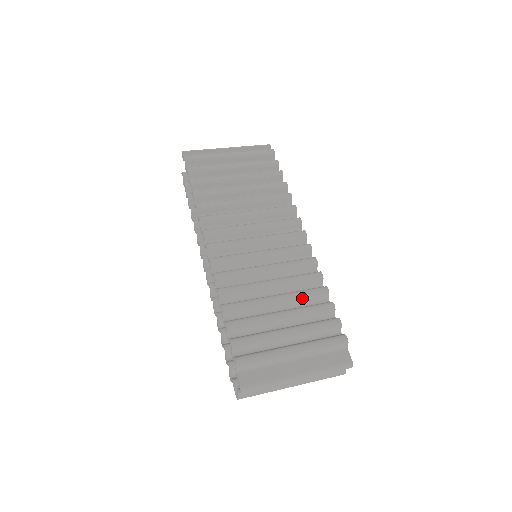
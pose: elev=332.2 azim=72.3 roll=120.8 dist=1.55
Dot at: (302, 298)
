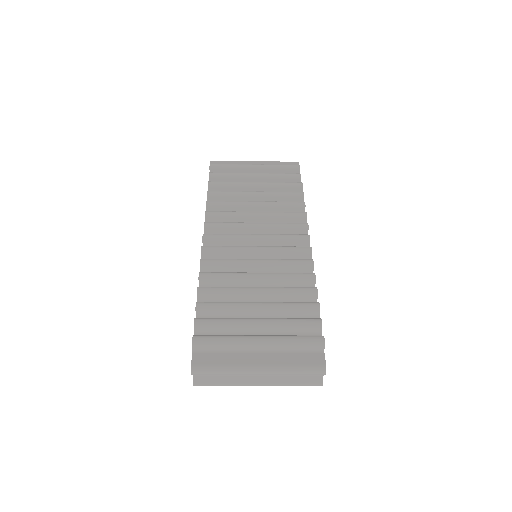
Dot at: (285, 293)
